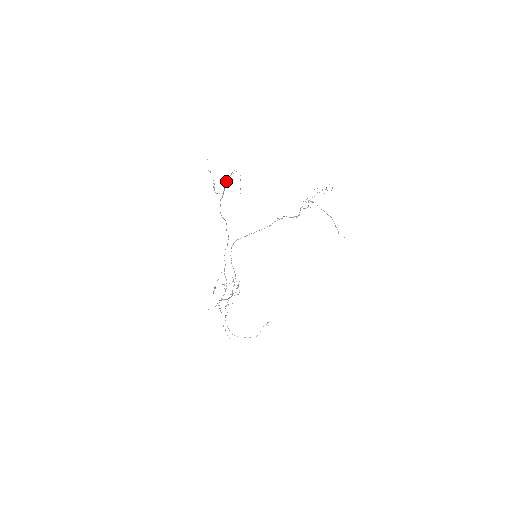
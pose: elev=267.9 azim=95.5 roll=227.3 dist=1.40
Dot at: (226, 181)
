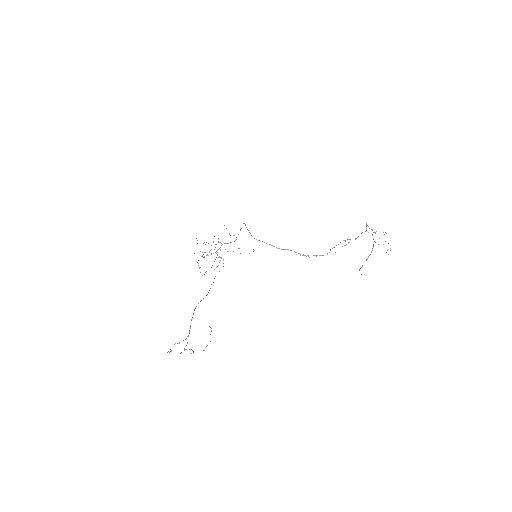
Dot at: occluded
